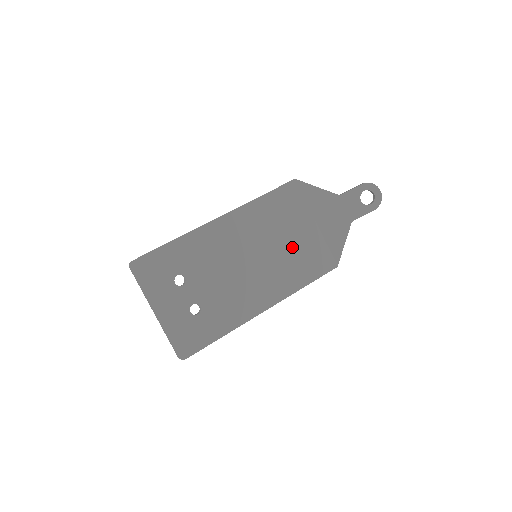
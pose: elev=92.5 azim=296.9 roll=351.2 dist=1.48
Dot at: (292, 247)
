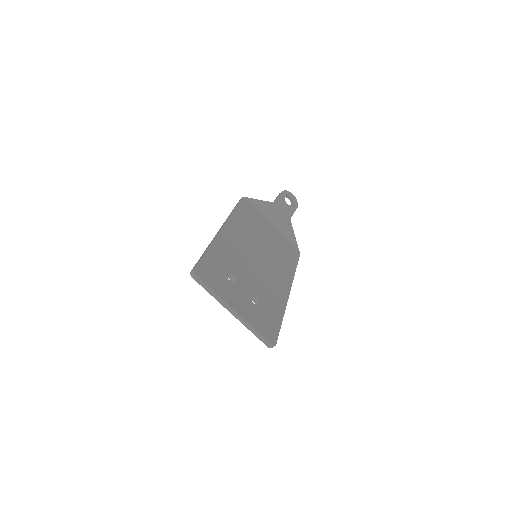
Dot at: (272, 244)
